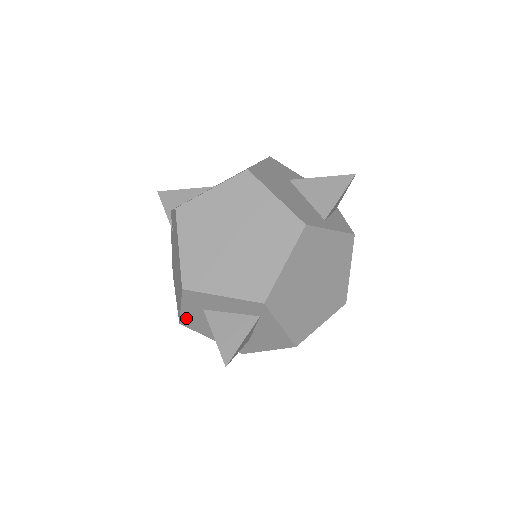
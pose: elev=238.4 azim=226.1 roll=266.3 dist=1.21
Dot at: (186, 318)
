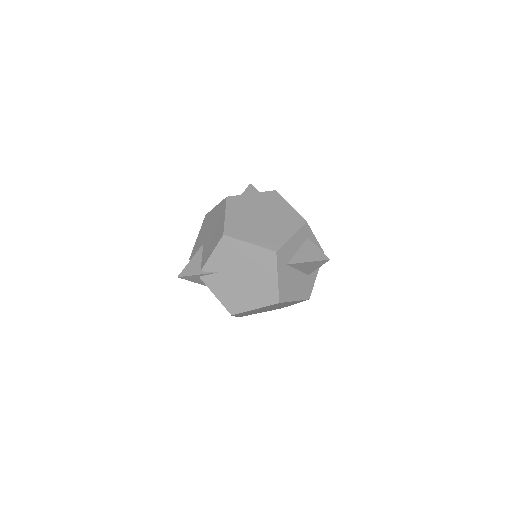
Dot at: (281, 289)
